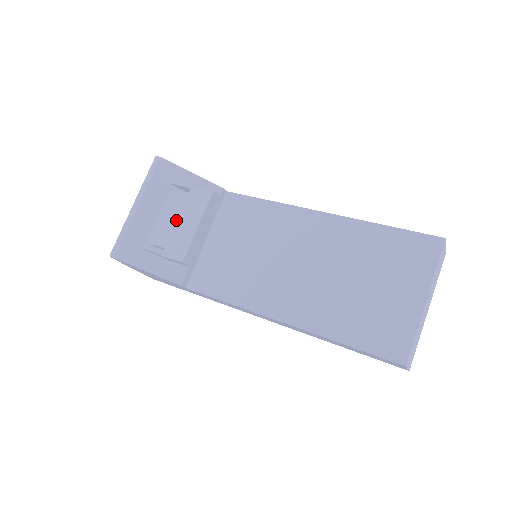
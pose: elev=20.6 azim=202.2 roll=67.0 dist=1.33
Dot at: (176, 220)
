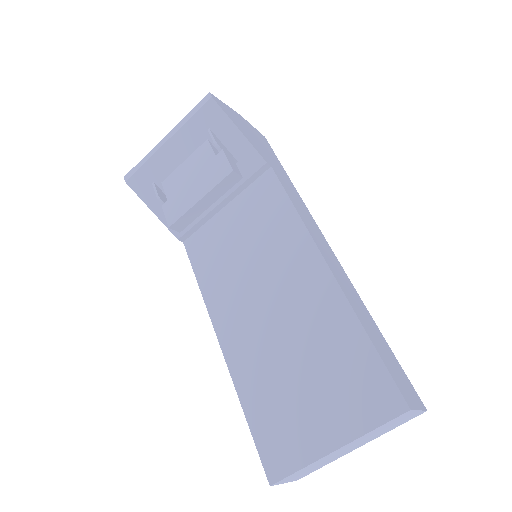
Dot at: (191, 177)
